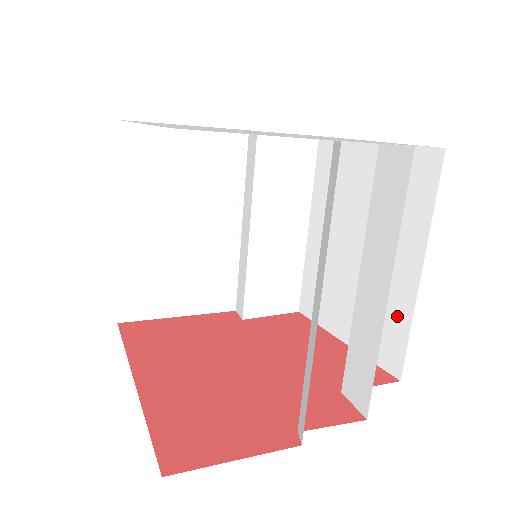
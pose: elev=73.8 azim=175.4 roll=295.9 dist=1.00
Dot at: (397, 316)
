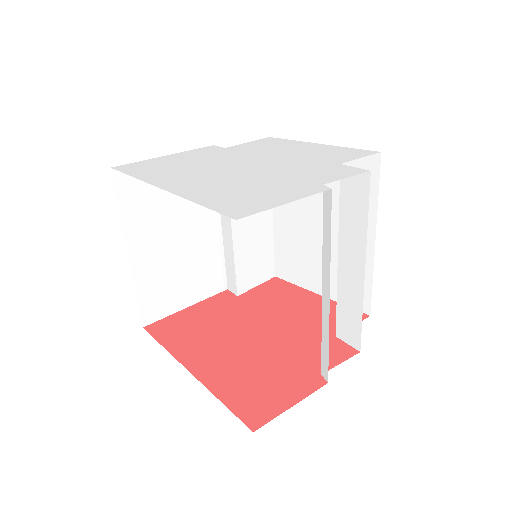
Dot at: occluded
